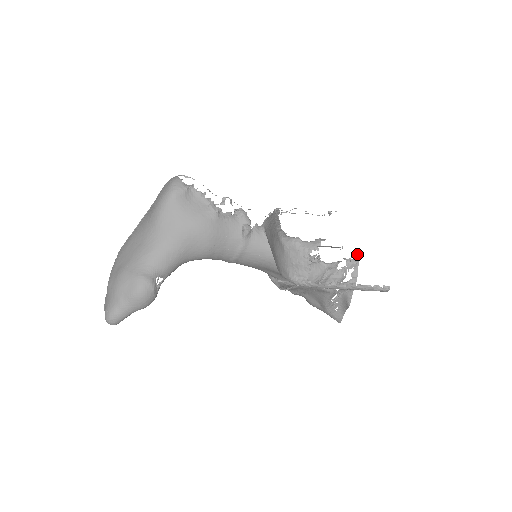
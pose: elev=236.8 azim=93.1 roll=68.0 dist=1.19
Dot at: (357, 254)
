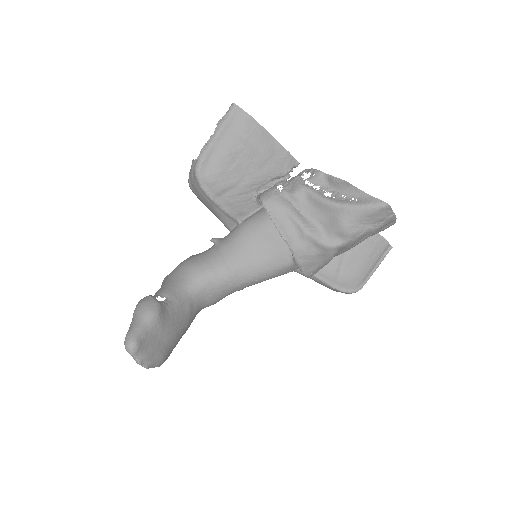
Dot at: occluded
